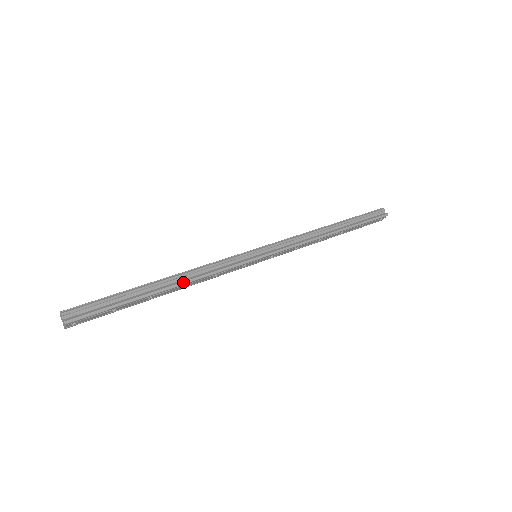
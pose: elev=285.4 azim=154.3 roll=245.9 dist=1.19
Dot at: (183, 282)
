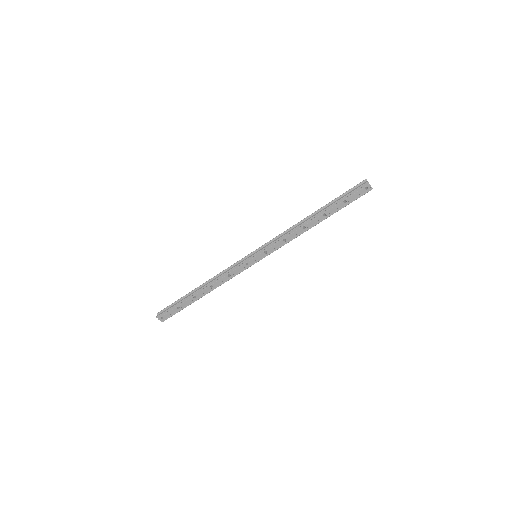
Dot at: (208, 283)
